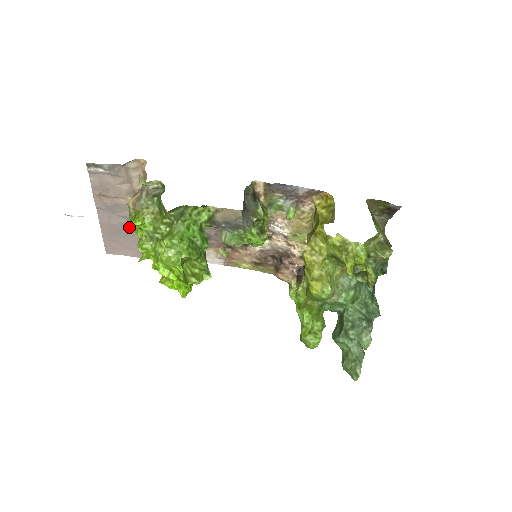
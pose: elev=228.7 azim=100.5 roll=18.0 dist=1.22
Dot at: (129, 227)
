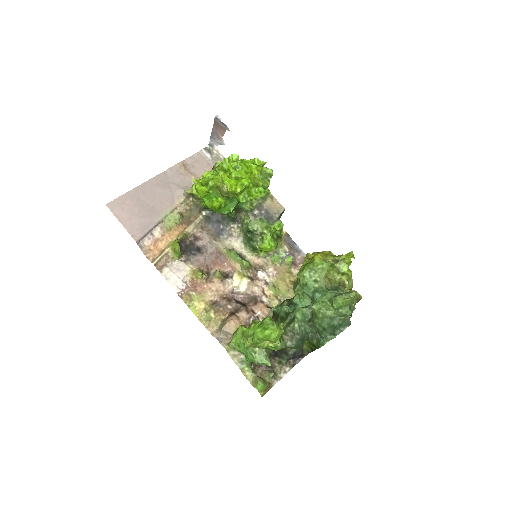
Dot at: (164, 198)
